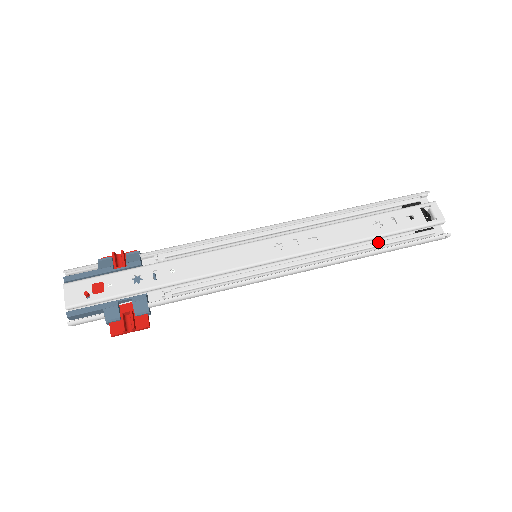
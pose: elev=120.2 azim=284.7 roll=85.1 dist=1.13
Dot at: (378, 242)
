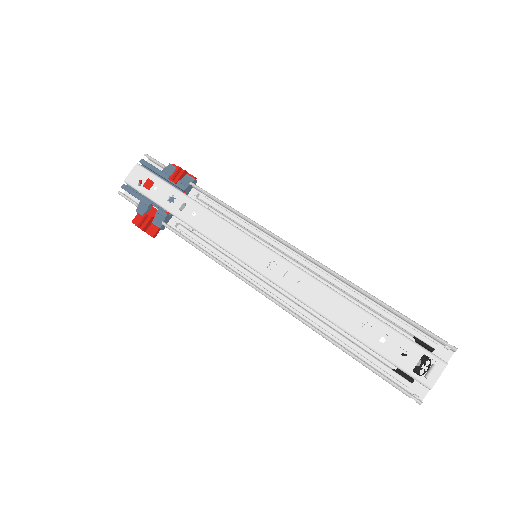
Dot at: (348, 341)
